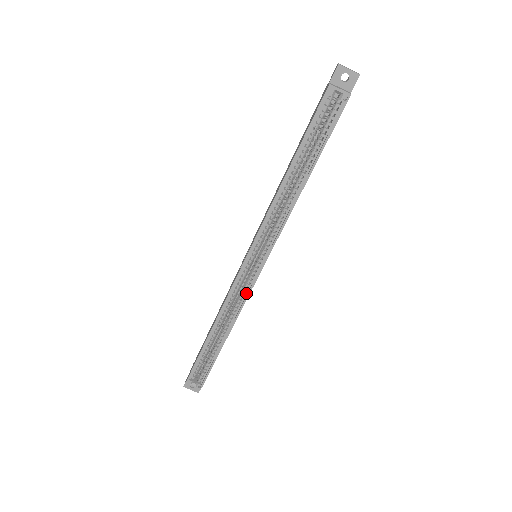
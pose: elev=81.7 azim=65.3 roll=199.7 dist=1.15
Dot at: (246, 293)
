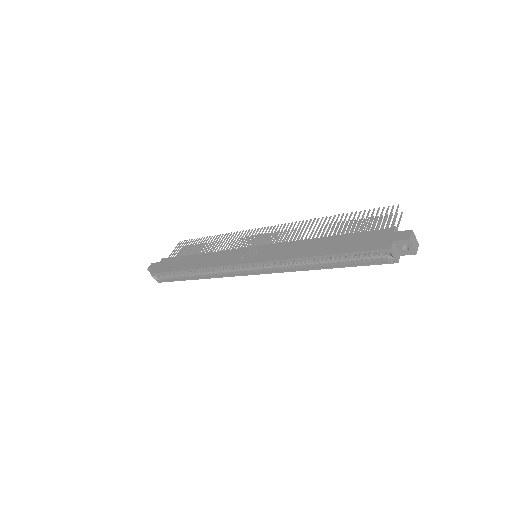
Dot at: (232, 273)
